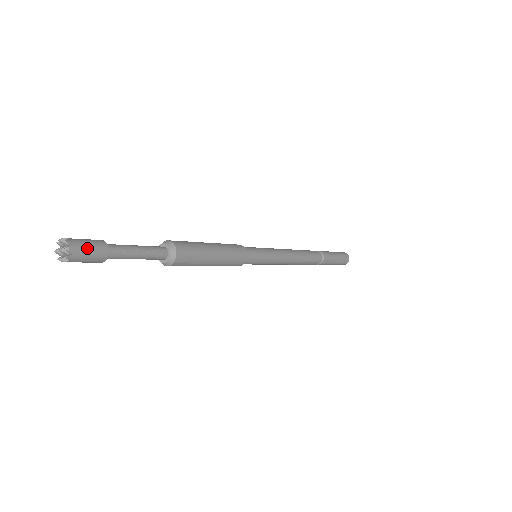
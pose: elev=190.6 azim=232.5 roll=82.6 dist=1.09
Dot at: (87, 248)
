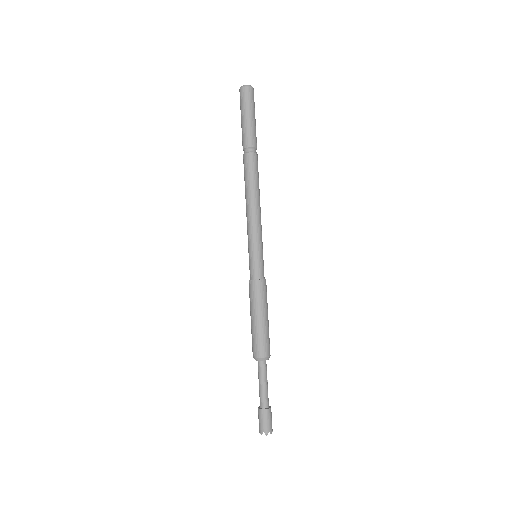
Dot at: occluded
